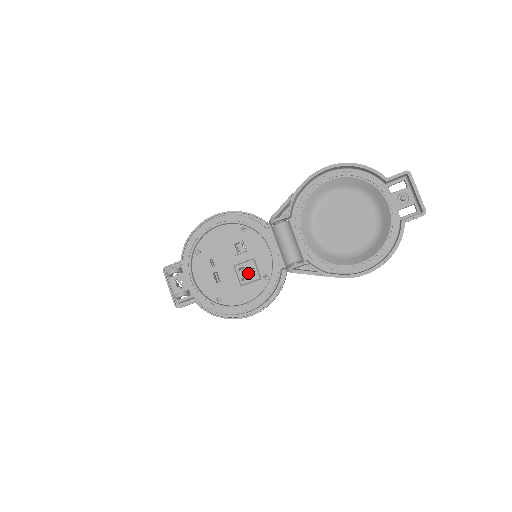
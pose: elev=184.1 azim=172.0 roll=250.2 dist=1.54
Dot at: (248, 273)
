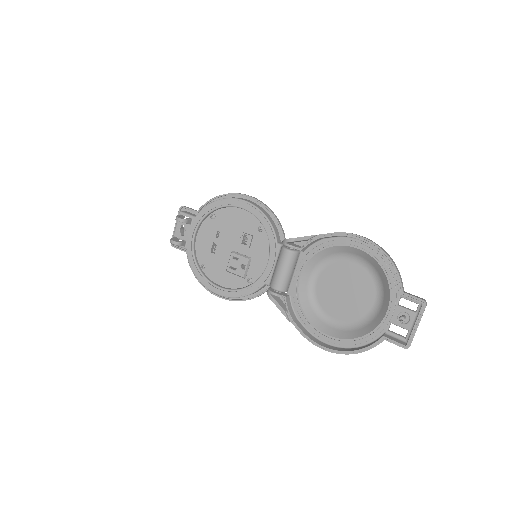
Dot at: (238, 266)
